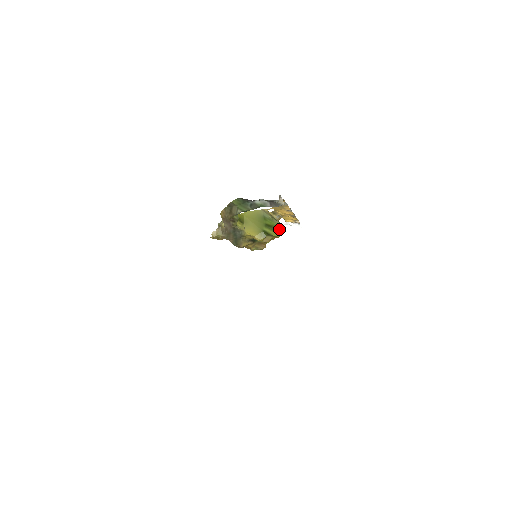
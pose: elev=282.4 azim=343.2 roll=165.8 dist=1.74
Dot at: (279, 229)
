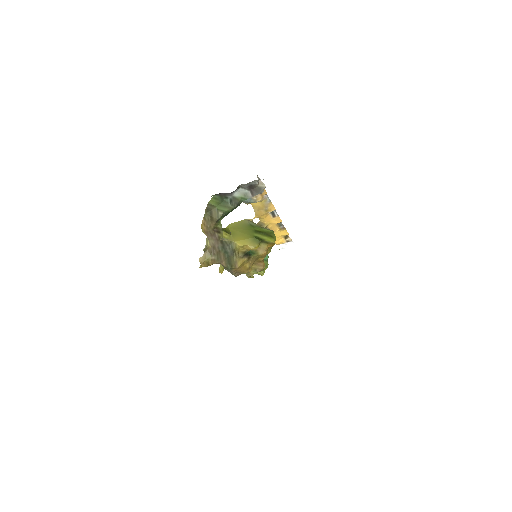
Dot at: (271, 234)
